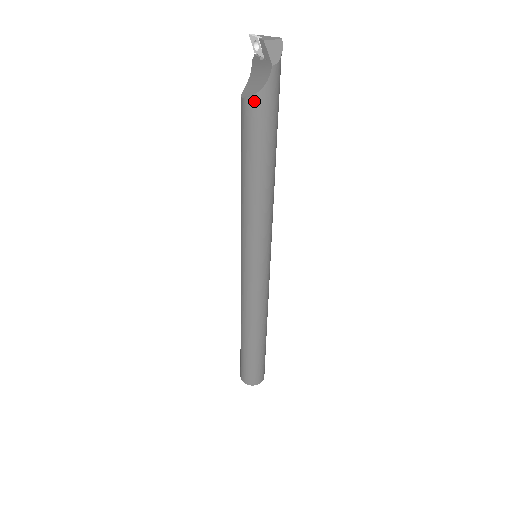
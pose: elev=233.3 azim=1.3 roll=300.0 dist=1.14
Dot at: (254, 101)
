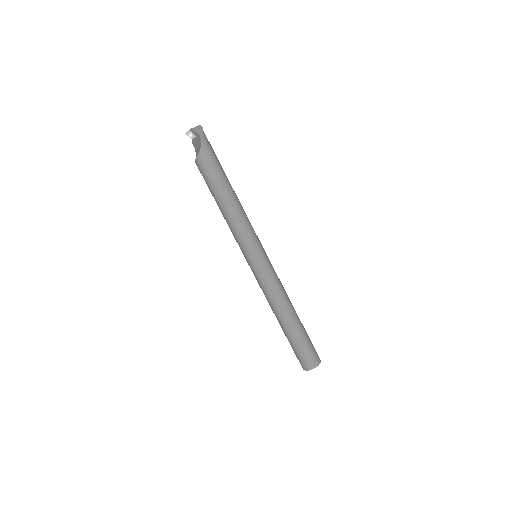
Dot at: (200, 157)
